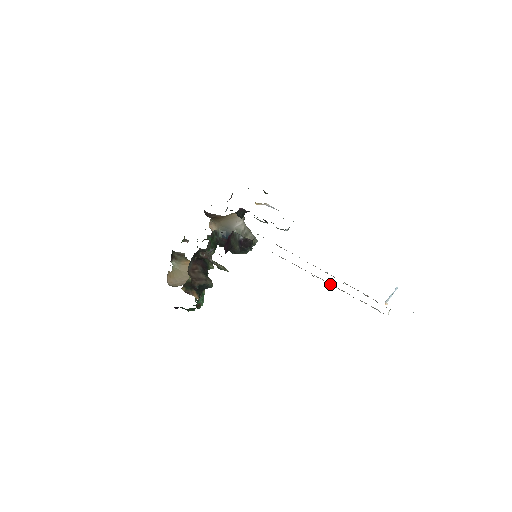
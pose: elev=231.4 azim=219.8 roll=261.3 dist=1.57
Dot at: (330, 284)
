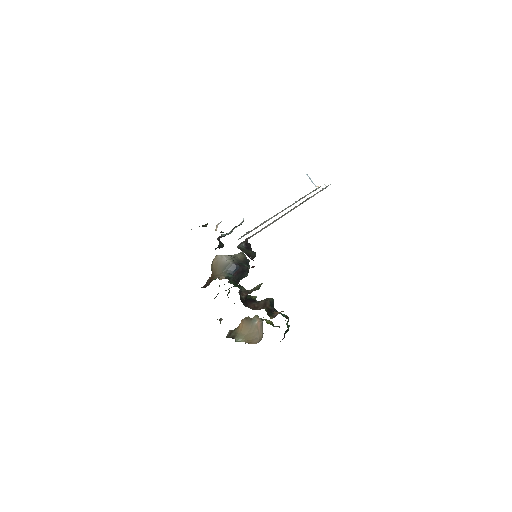
Dot at: occluded
